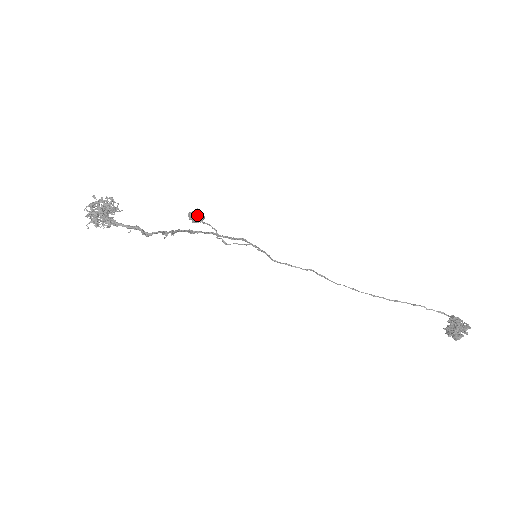
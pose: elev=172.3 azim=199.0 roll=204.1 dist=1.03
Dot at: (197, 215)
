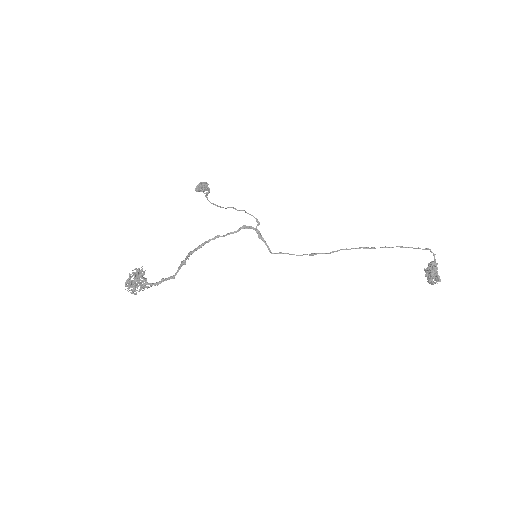
Dot at: (202, 190)
